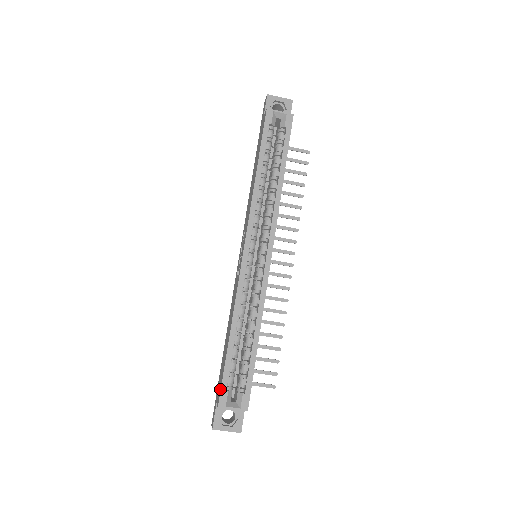
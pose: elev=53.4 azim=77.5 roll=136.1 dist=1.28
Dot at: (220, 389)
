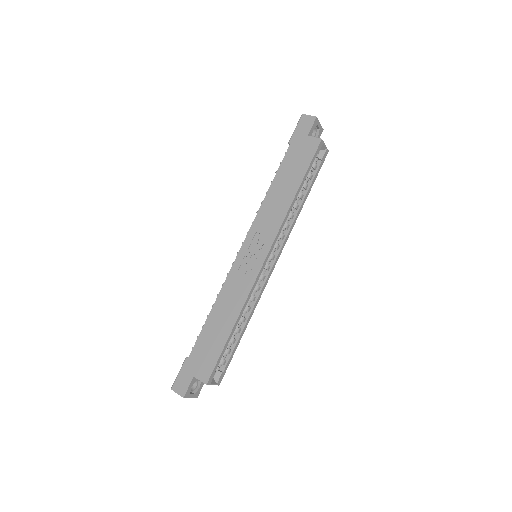
Dot at: (212, 370)
